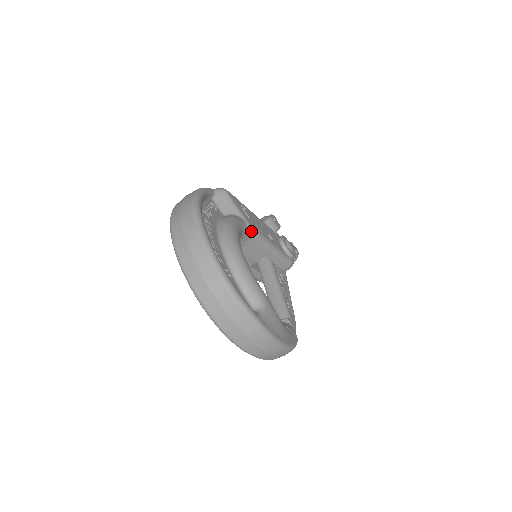
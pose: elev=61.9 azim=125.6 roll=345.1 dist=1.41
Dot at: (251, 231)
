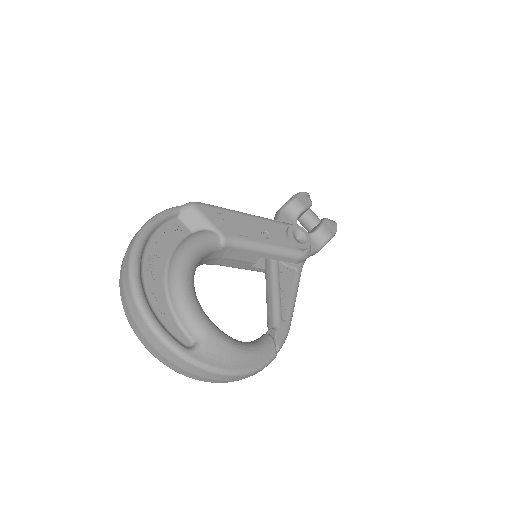
Dot at: (226, 242)
